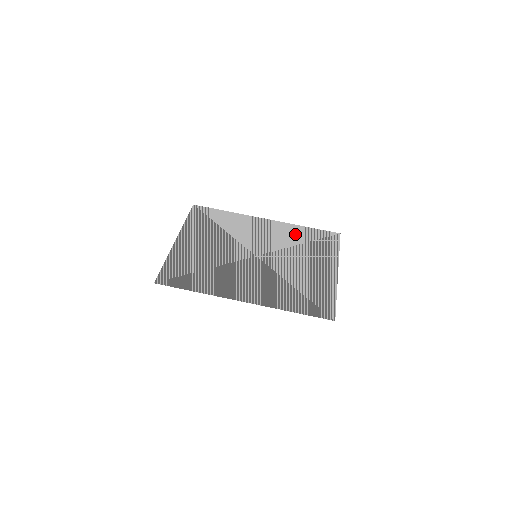
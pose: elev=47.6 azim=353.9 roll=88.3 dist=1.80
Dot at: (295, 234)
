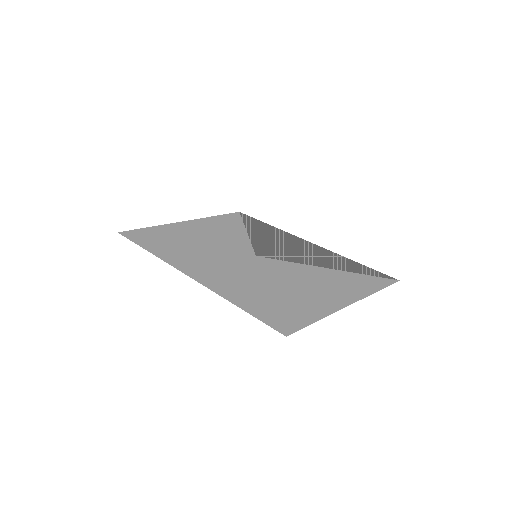
Dot at: (331, 260)
